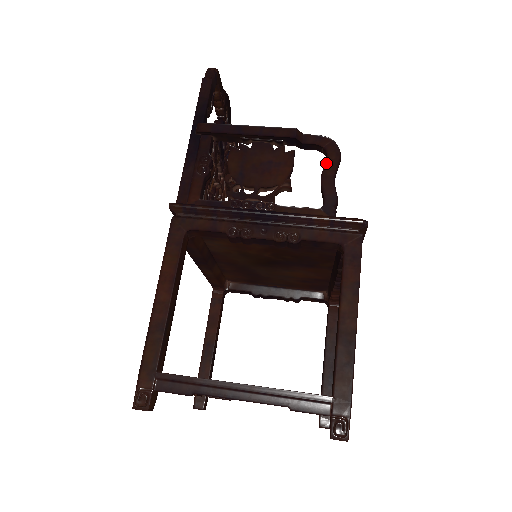
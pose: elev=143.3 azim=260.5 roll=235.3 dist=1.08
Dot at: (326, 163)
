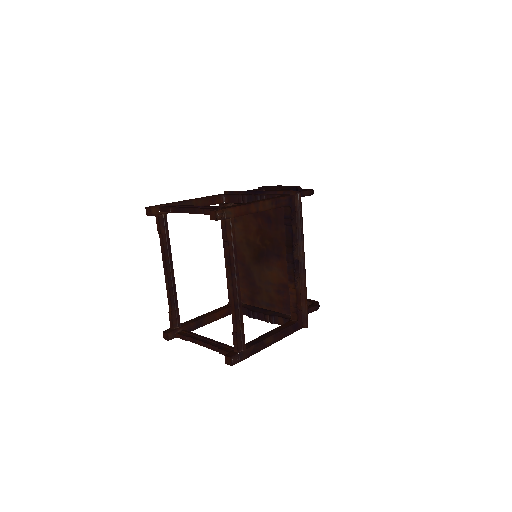
Dot at: (302, 190)
